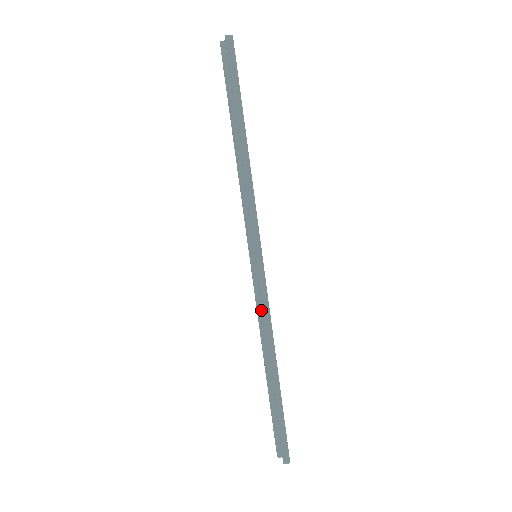
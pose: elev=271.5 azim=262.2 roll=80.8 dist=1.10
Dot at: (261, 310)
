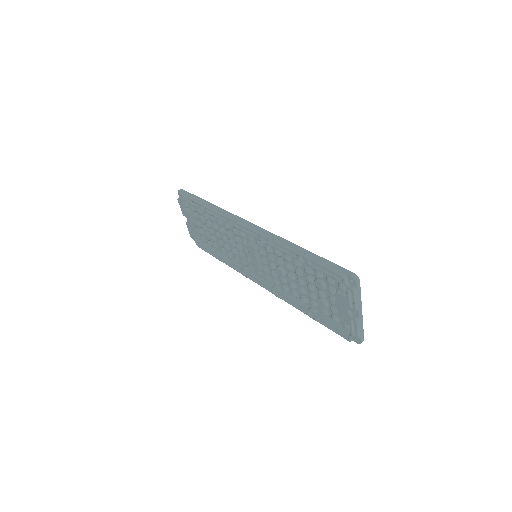
Dot at: (266, 235)
